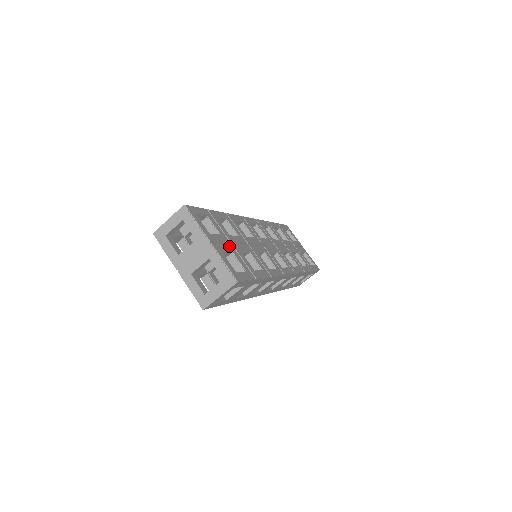
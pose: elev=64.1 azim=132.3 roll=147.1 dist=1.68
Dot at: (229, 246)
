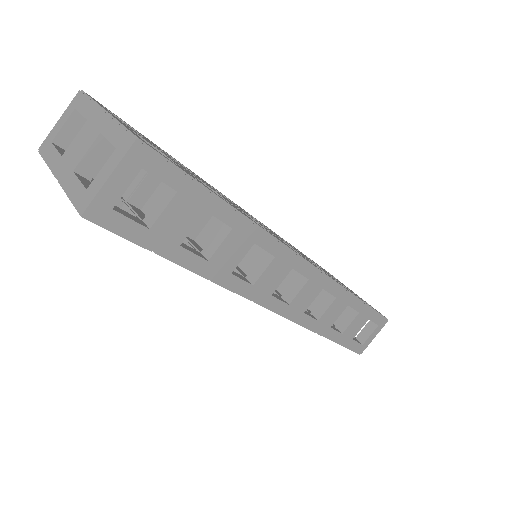
Dot at: (158, 149)
